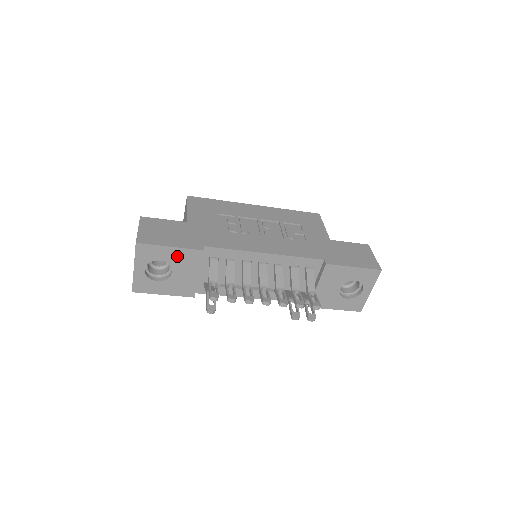
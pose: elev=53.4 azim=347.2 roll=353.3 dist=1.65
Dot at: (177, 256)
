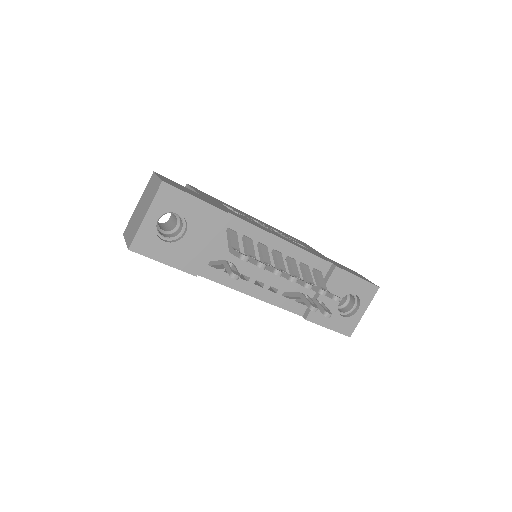
Dot at: (199, 213)
